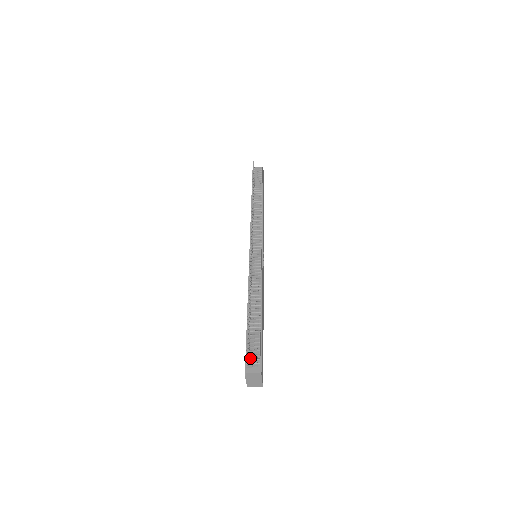
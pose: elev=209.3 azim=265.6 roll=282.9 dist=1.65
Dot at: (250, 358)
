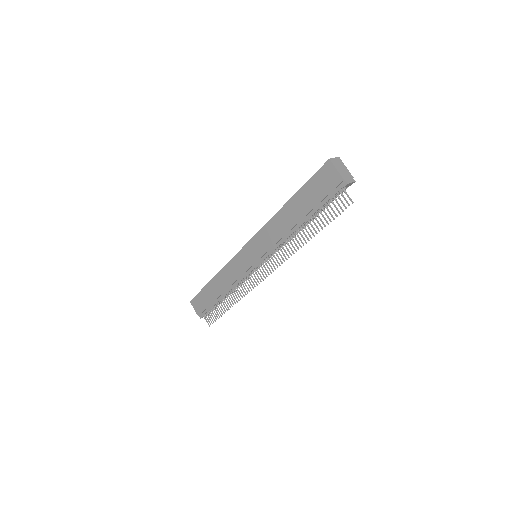
Dot at: (207, 313)
